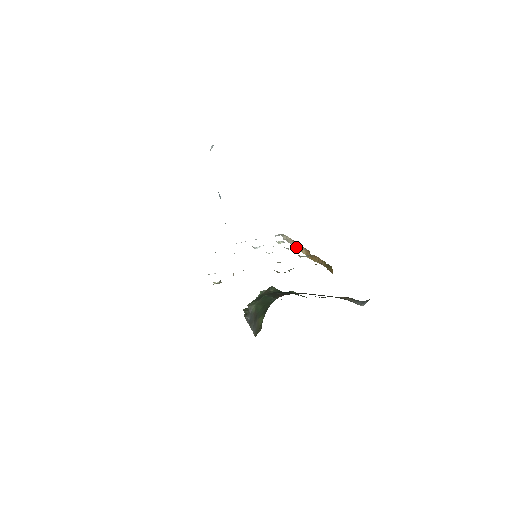
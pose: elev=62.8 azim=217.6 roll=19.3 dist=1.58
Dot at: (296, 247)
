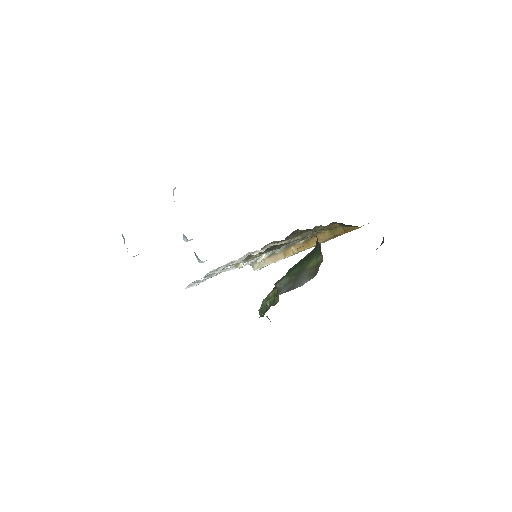
Dot at: (278, 258)
